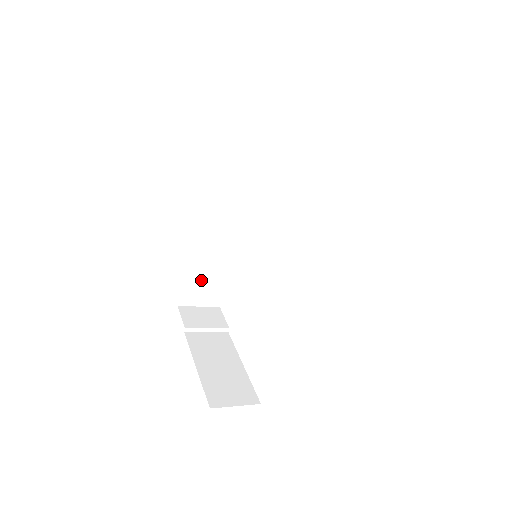
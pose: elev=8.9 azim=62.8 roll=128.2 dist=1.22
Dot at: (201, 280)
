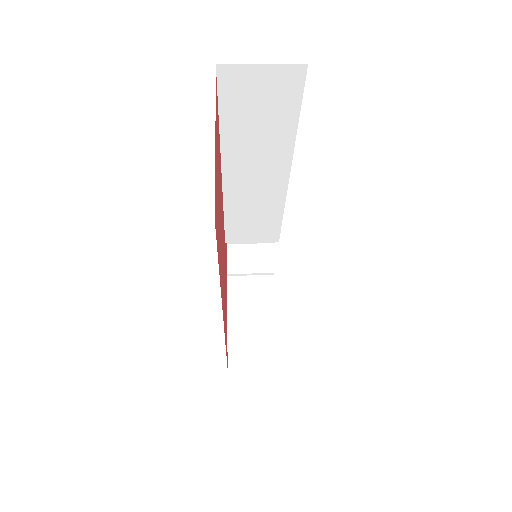
Dot at: occluded
